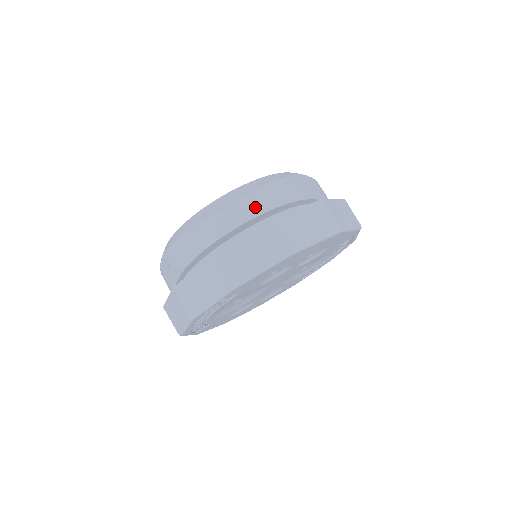
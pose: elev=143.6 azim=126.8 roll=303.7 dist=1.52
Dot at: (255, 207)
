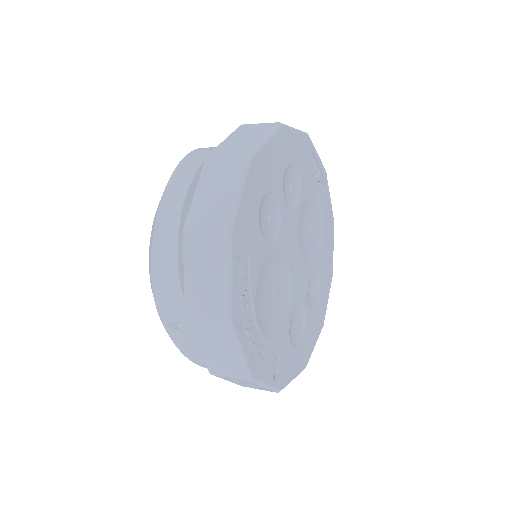
Dot at: (187, 172)
